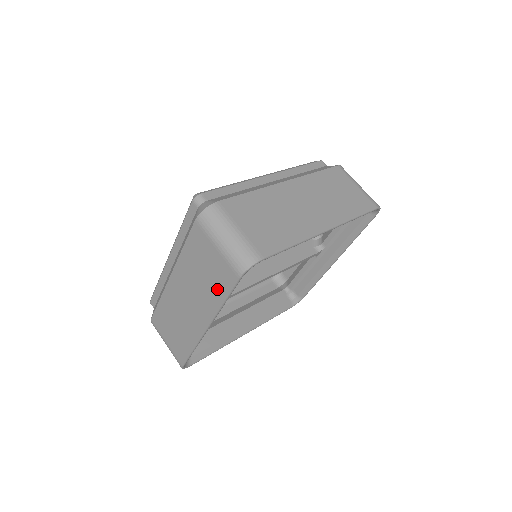
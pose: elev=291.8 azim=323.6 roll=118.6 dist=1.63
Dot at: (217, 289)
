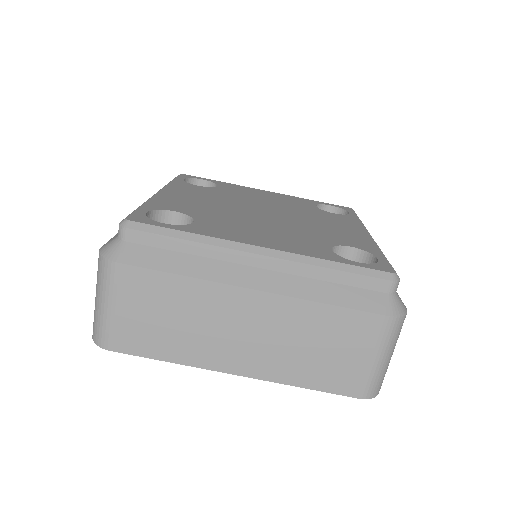
Dot at: (316, 375)
